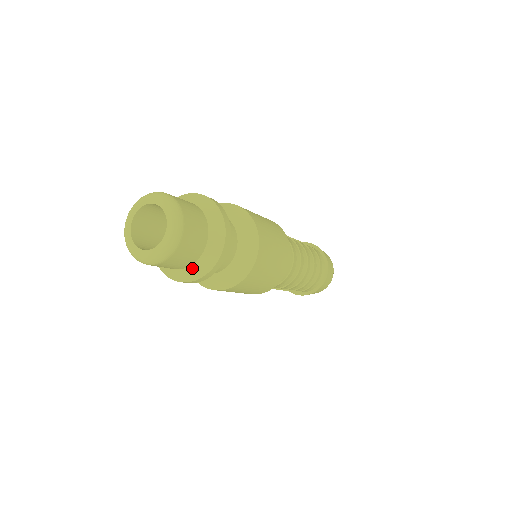
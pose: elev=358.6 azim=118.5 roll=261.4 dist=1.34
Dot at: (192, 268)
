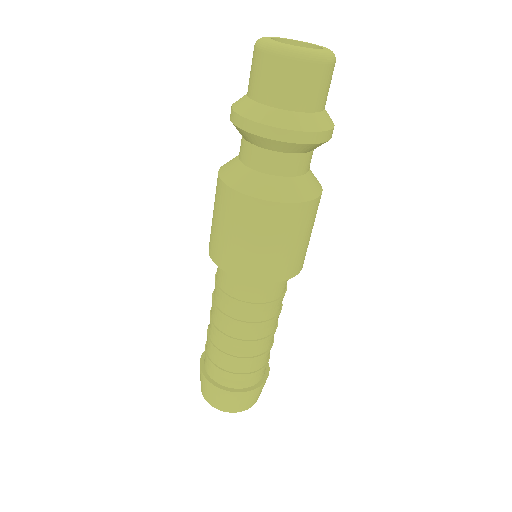
Dot at: (308, 116)
